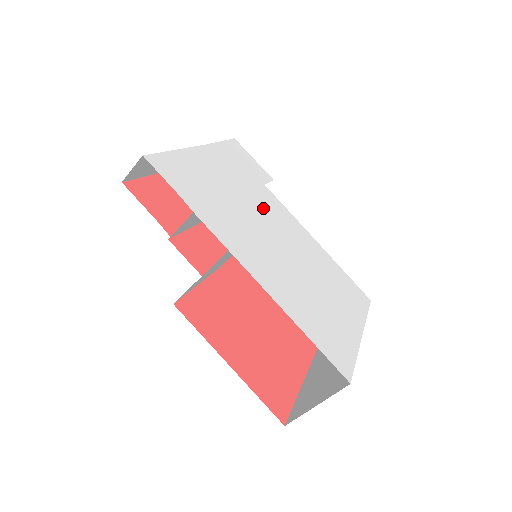
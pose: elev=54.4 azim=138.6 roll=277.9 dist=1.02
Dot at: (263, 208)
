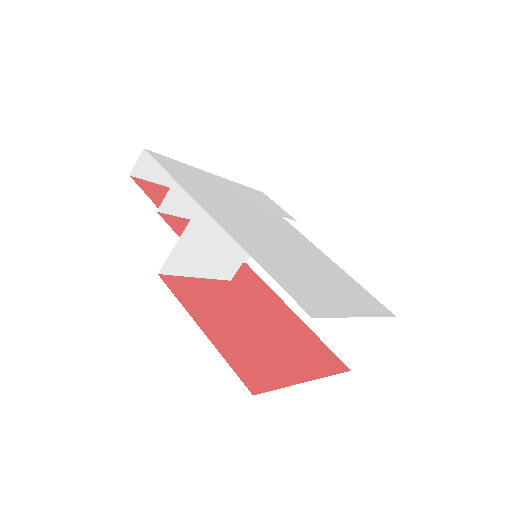
Dot at: (268, 219)
